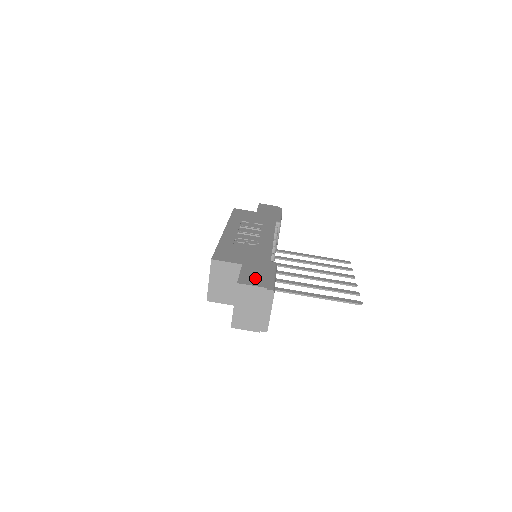
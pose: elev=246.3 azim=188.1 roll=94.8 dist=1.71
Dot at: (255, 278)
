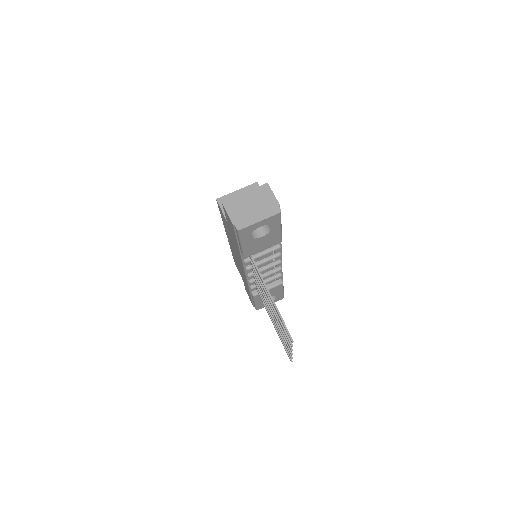
Dot at: occluded
